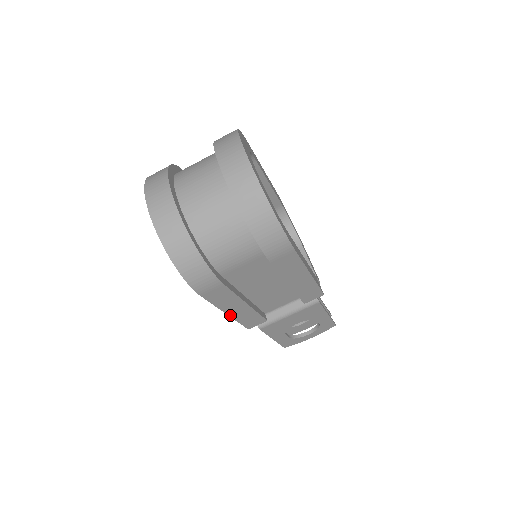
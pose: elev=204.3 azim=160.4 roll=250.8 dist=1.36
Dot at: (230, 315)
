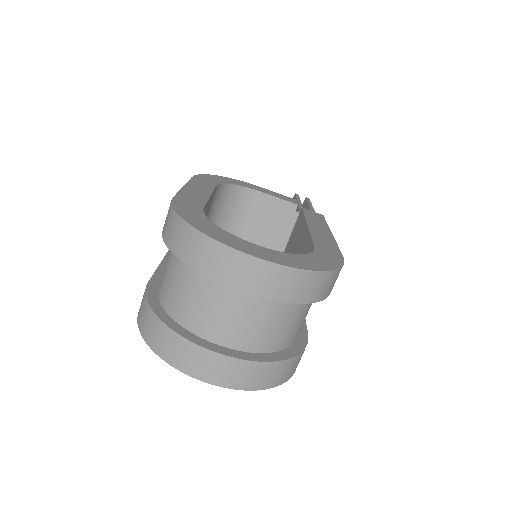
Dot at: occluded
